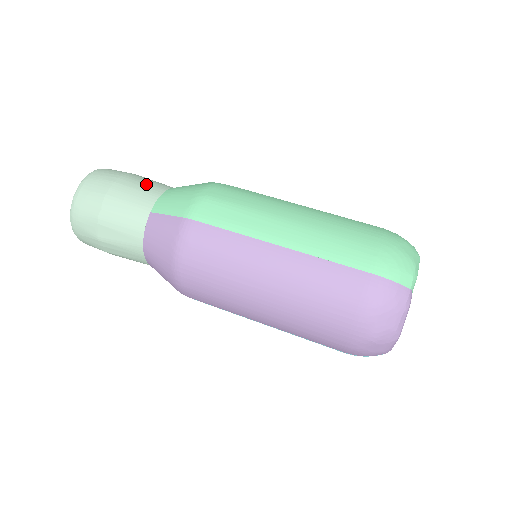
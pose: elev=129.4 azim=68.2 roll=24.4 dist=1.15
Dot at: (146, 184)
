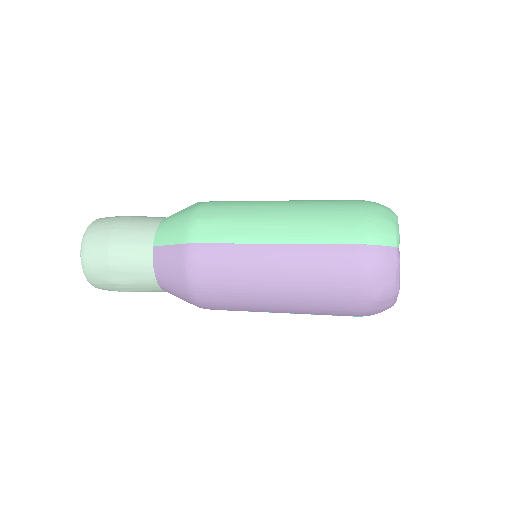
Dot at: (140, 222)
